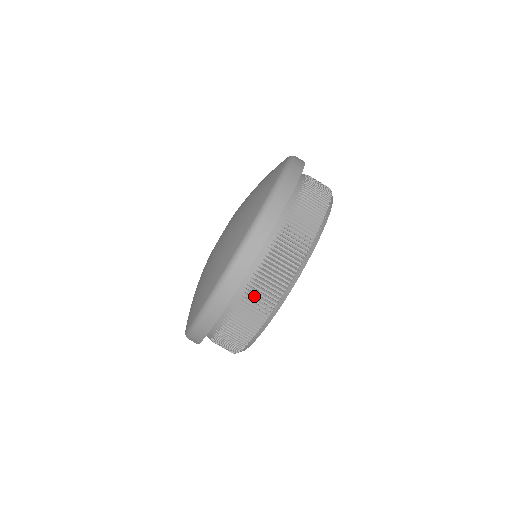
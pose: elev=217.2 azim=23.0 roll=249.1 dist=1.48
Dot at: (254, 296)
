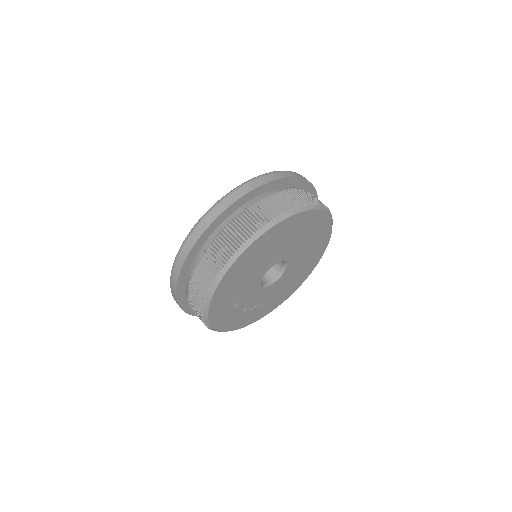
Dot at: (264, 205)
